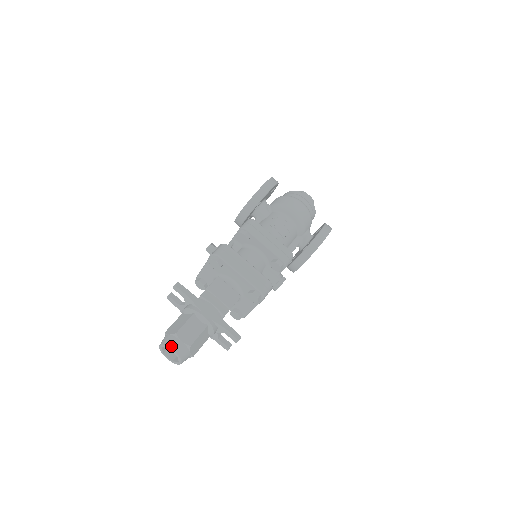
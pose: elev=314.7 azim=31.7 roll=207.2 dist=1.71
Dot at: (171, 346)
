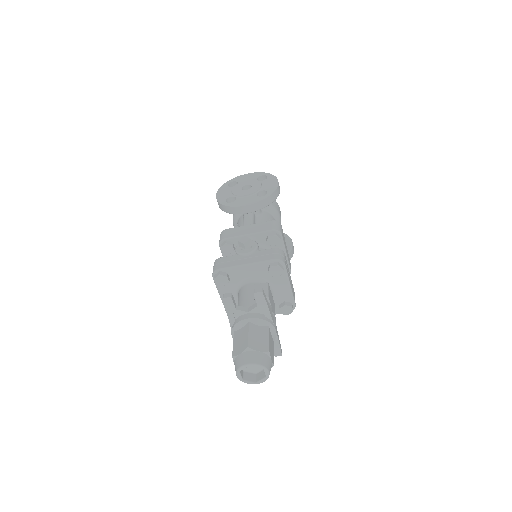
Dot at: (268, 367)
